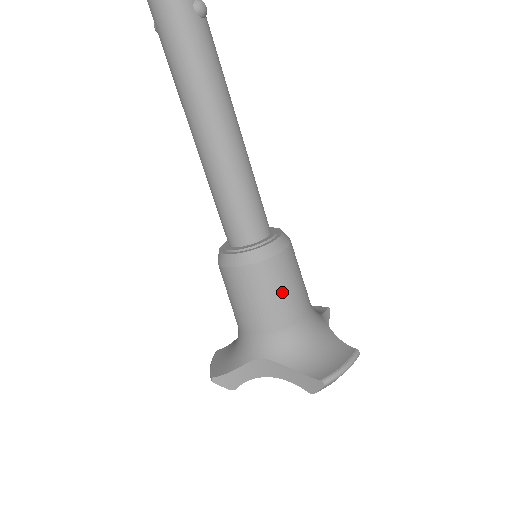
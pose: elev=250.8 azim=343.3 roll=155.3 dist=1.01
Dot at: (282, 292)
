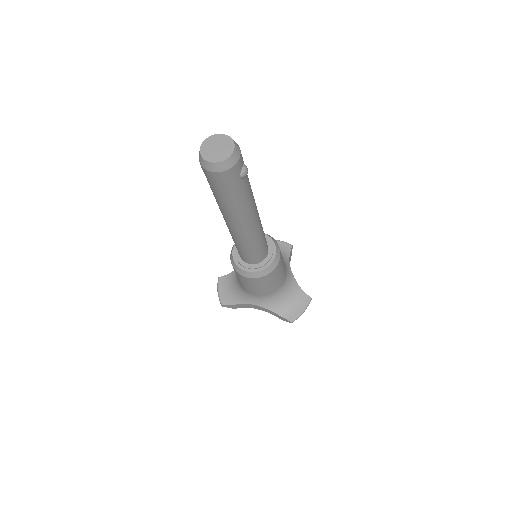
Dot at: (273, 283)
